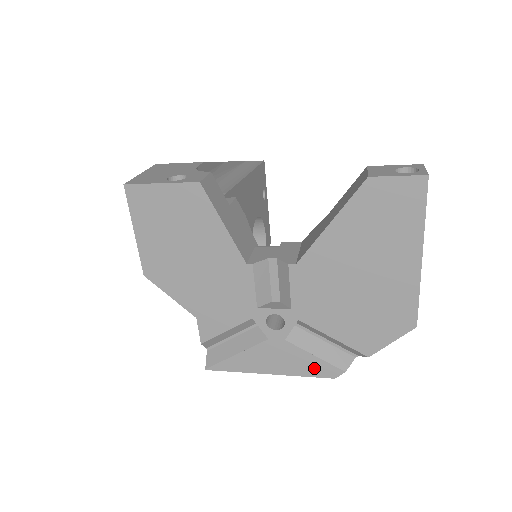
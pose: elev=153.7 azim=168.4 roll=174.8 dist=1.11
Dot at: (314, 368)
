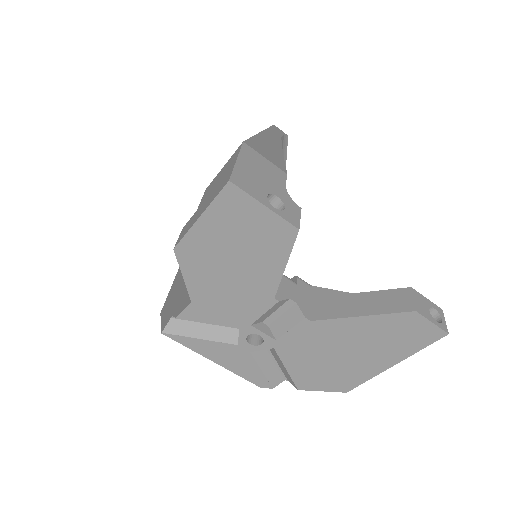
Dot at: (253, 376)
